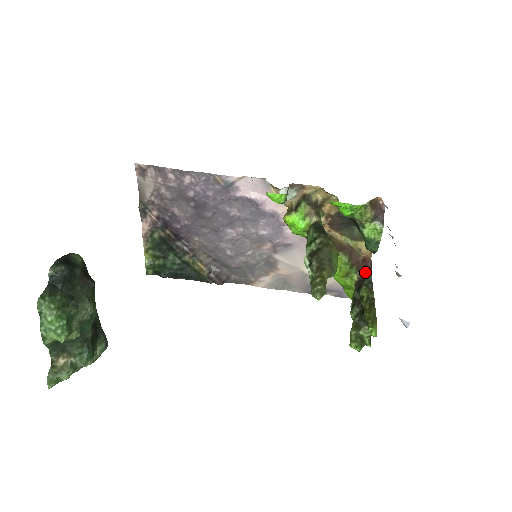
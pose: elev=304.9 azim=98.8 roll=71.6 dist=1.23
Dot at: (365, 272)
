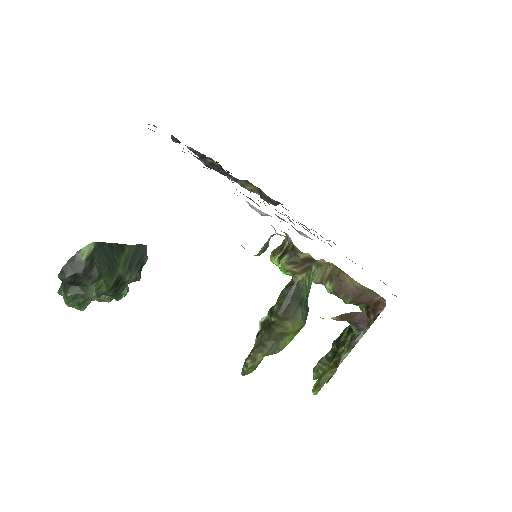
Dot at: (369, 317)
